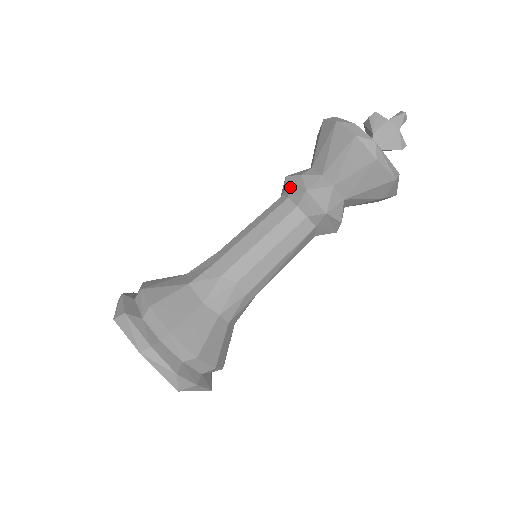
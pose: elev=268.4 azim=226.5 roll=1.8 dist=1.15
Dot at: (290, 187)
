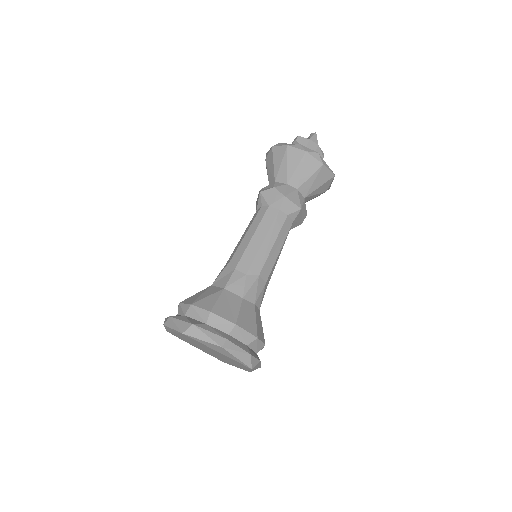
Dot at: (268, 198)
